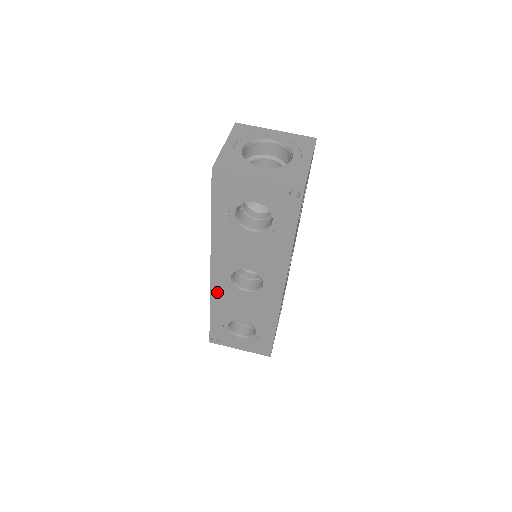
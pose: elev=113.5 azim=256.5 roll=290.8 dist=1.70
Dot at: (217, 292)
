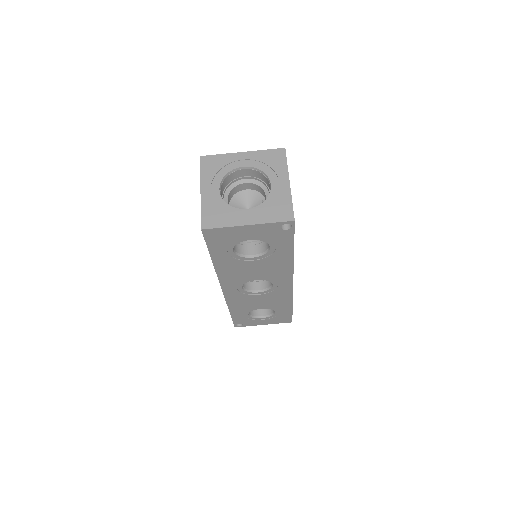
Dot at: (232, 299)
